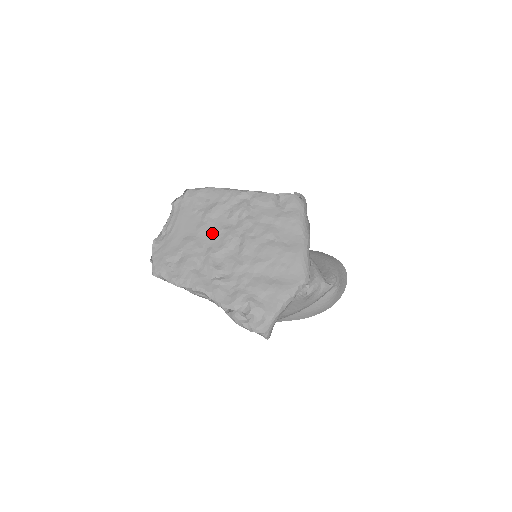
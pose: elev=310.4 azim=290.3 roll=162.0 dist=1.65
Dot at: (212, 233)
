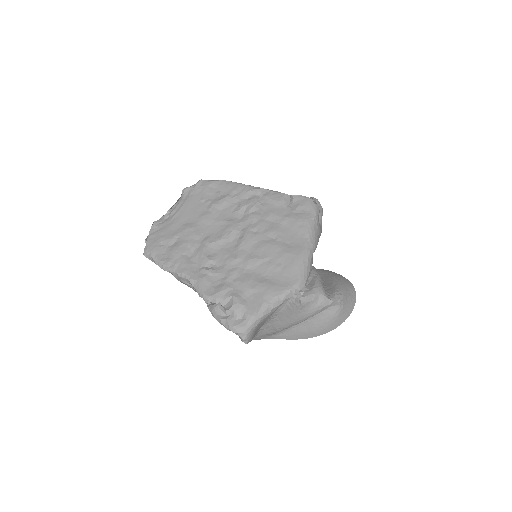
Dot at: (214, 223)
